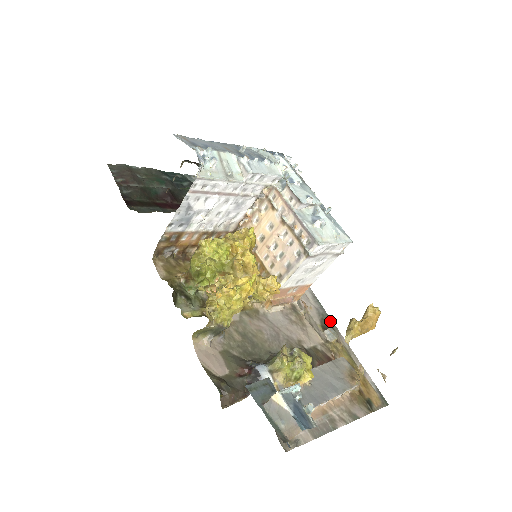
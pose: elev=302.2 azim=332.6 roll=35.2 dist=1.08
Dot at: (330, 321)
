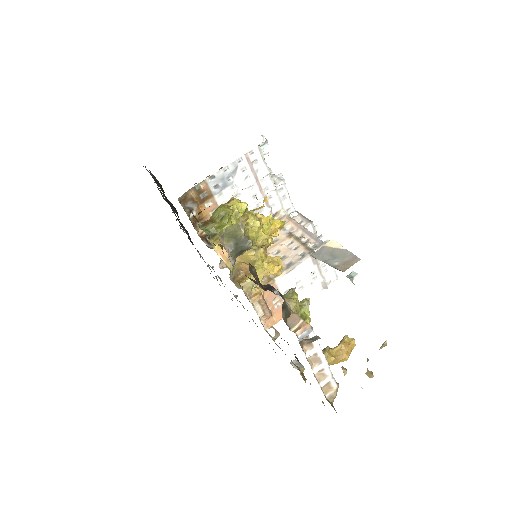
Dot at: occluded
